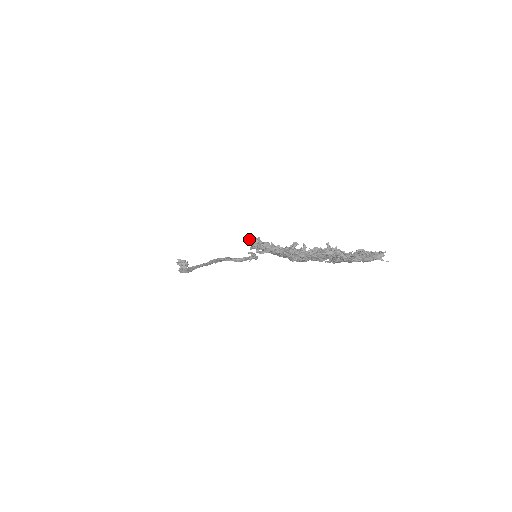
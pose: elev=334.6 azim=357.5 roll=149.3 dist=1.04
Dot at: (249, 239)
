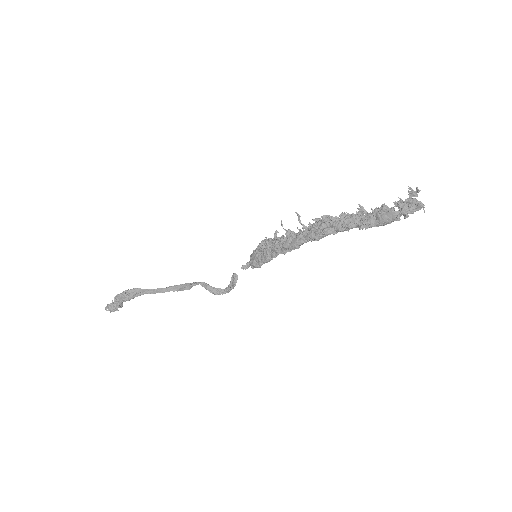
Dot at: (262, 241)
